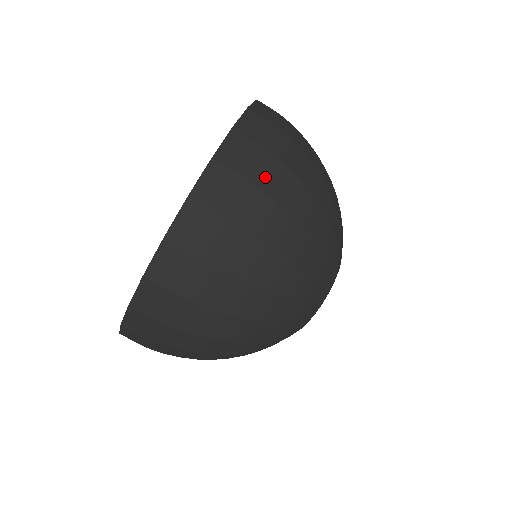
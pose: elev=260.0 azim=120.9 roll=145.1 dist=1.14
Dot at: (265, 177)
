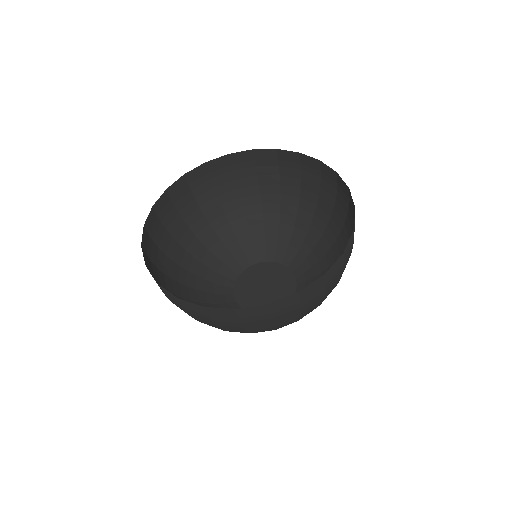
Dot at: occluded
